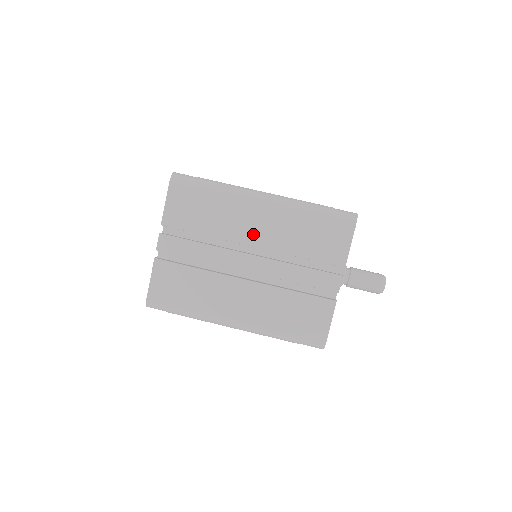
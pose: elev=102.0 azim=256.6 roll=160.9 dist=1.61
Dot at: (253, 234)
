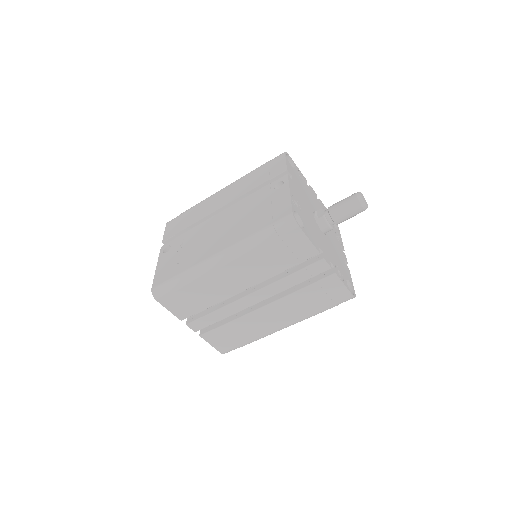
Dot at: (238, 284)
